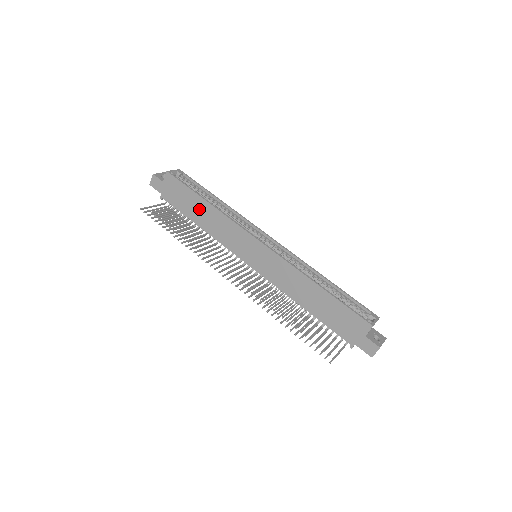
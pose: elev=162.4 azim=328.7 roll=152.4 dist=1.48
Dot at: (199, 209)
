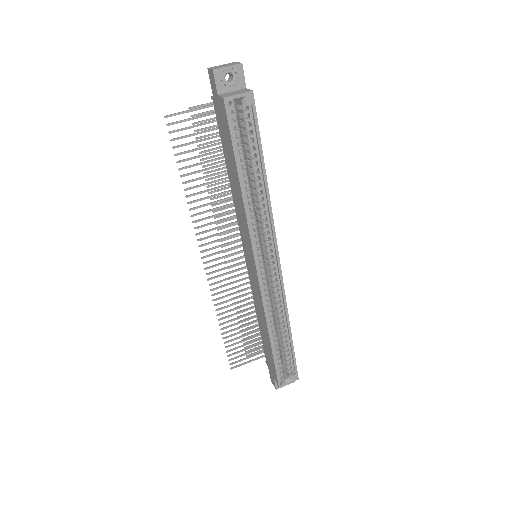
Dot at: (233, 173)
